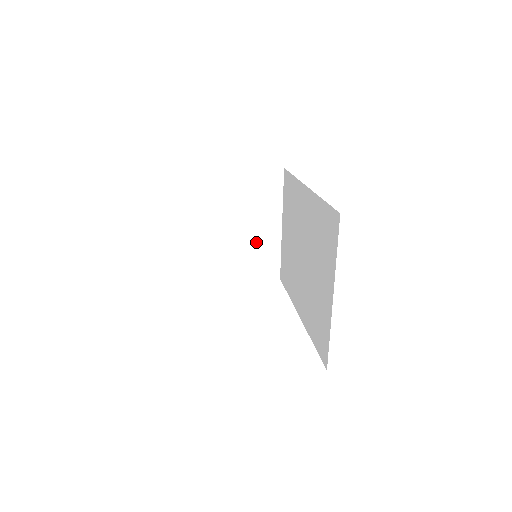
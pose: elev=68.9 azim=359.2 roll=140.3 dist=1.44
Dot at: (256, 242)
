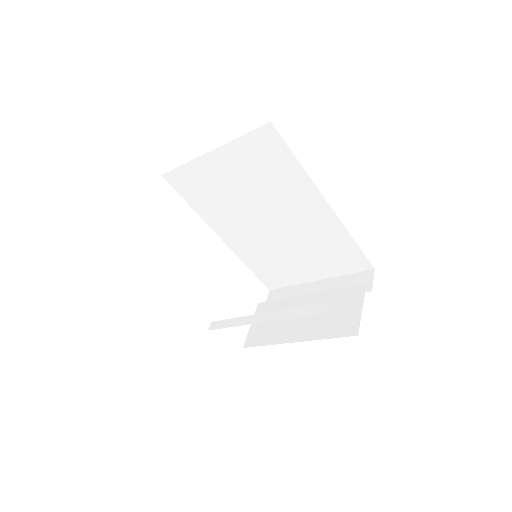
Dot at: occluded
